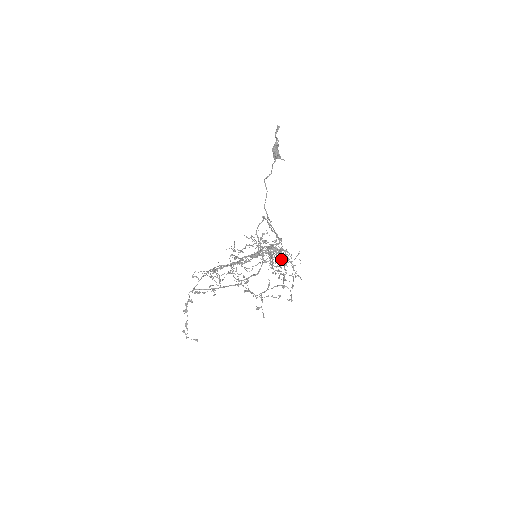
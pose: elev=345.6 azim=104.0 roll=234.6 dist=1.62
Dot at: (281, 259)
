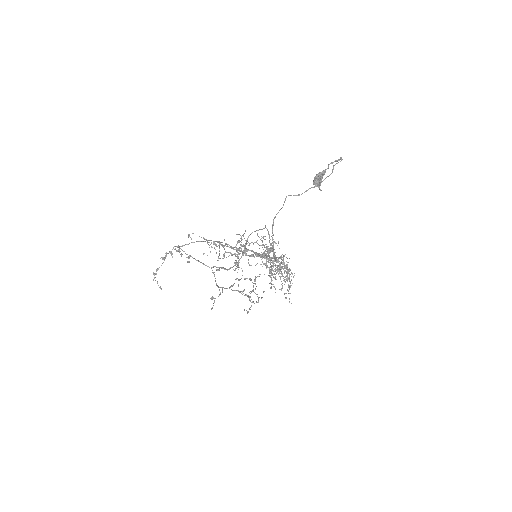
Dot at: occluded
